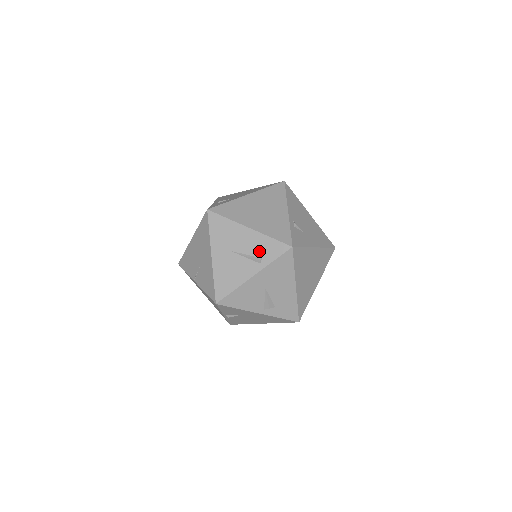
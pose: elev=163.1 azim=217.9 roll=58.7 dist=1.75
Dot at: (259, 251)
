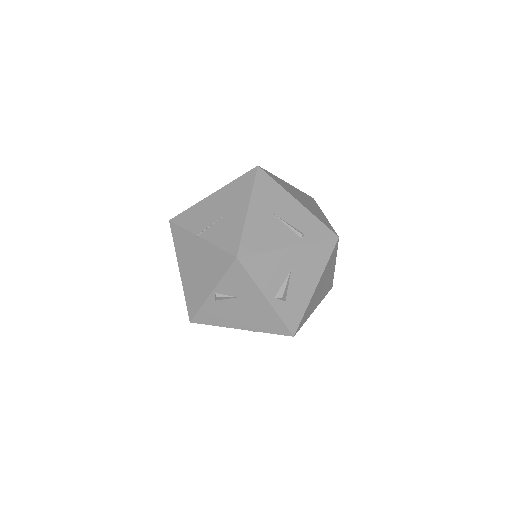
Dot at: (303, 226)
